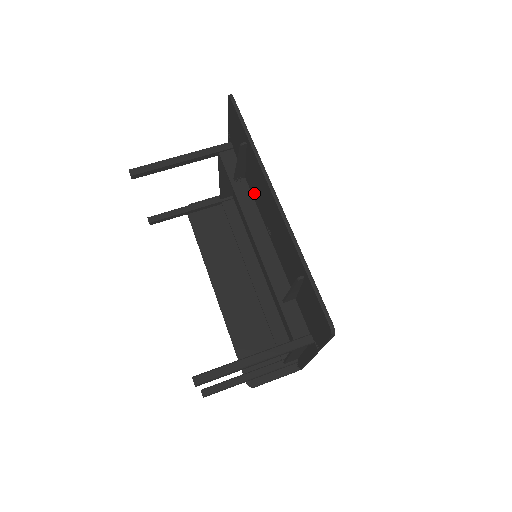
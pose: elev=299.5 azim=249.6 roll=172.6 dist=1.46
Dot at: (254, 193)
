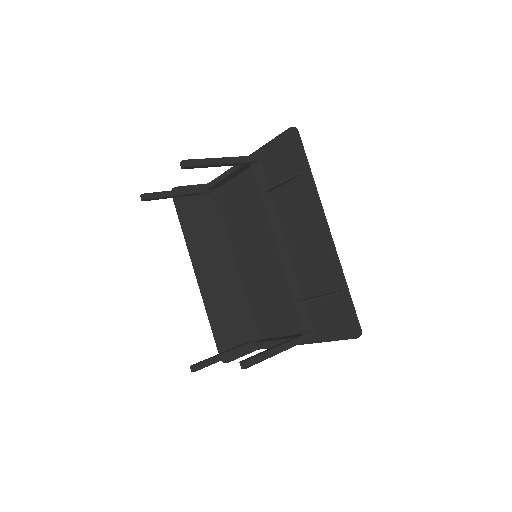
Dot at: (282, 209)
